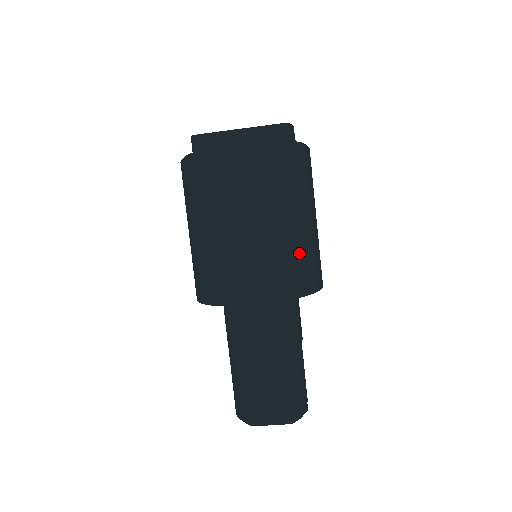
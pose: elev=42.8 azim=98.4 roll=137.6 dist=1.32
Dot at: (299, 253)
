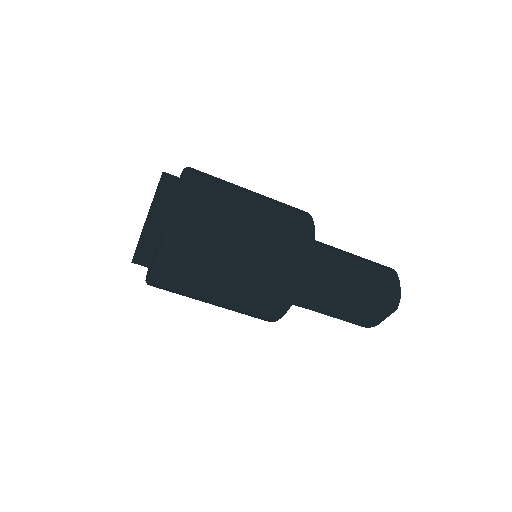
Dot at: (269, 264)
